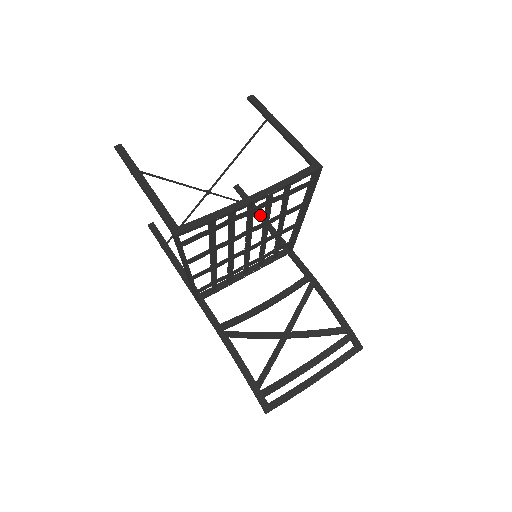
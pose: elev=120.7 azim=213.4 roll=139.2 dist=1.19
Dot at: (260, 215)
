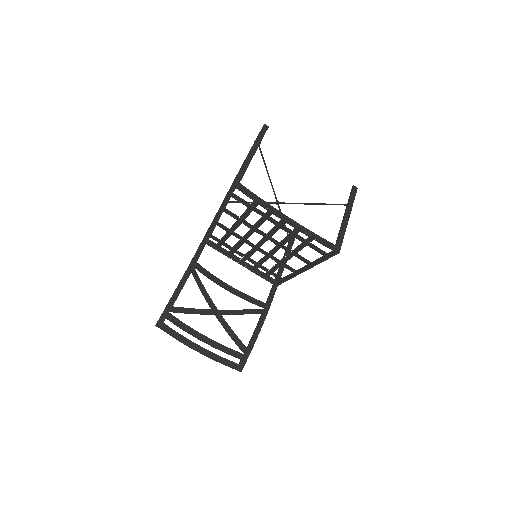
Dot at: (288, 252)
